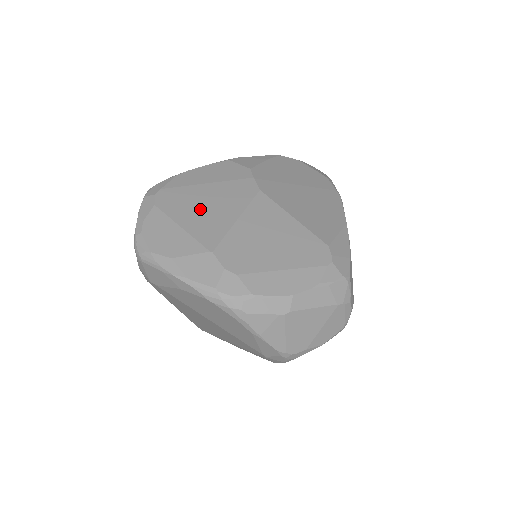
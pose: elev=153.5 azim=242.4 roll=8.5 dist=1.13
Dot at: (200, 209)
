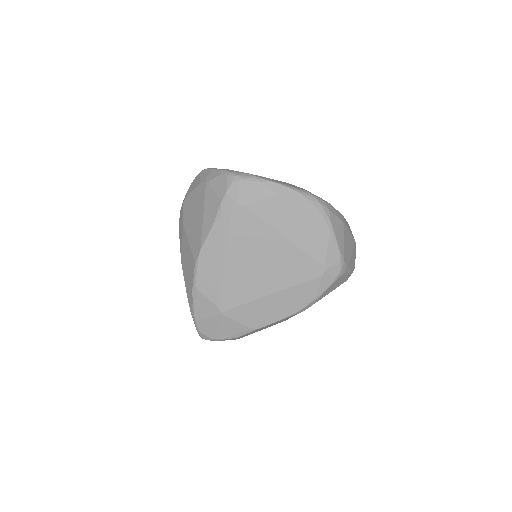
Dot at: occluded
